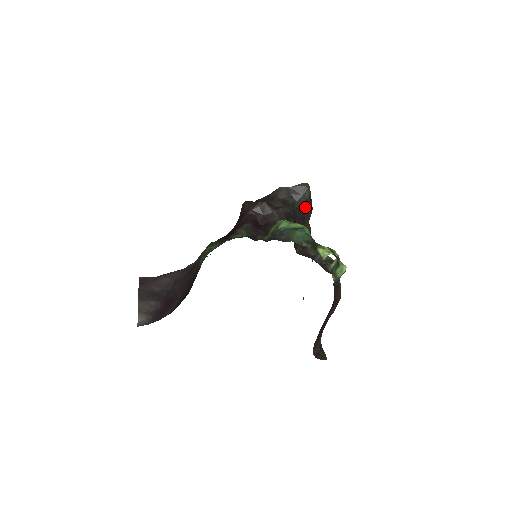
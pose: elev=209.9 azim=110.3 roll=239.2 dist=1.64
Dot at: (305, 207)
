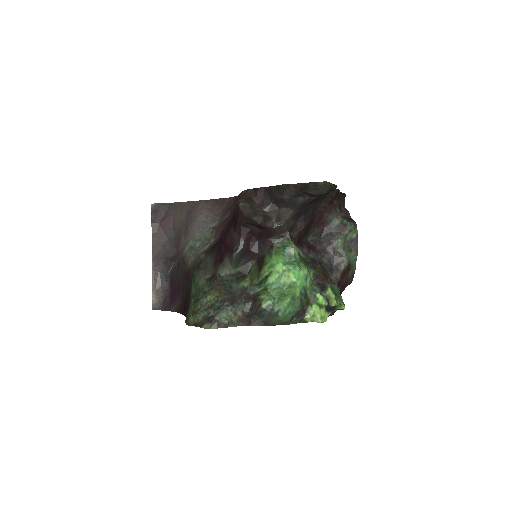
Dot at: (324, 194)
